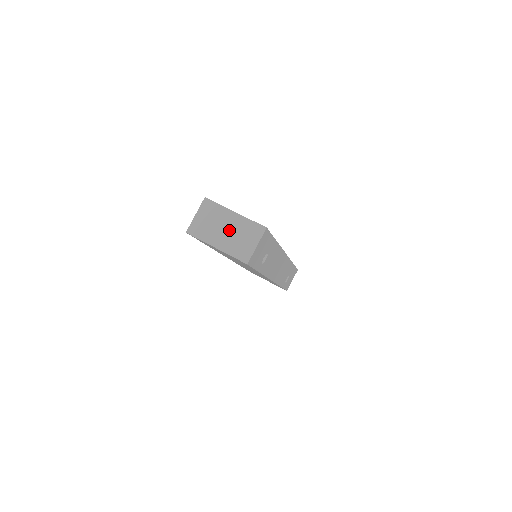
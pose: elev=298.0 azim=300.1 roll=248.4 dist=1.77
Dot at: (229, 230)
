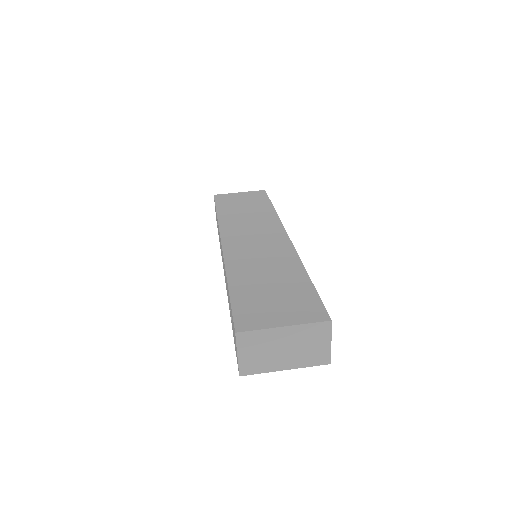
Dot at: (289, 347)
